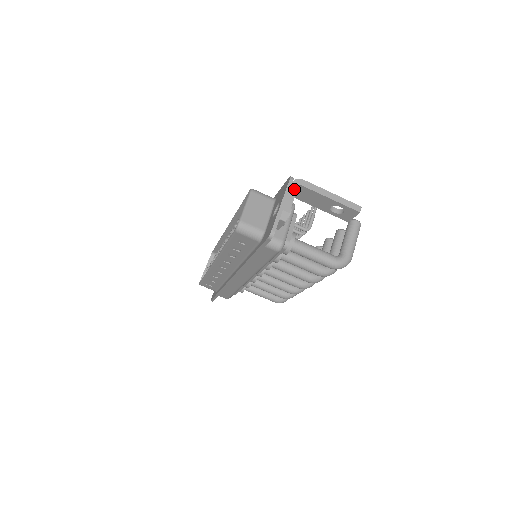
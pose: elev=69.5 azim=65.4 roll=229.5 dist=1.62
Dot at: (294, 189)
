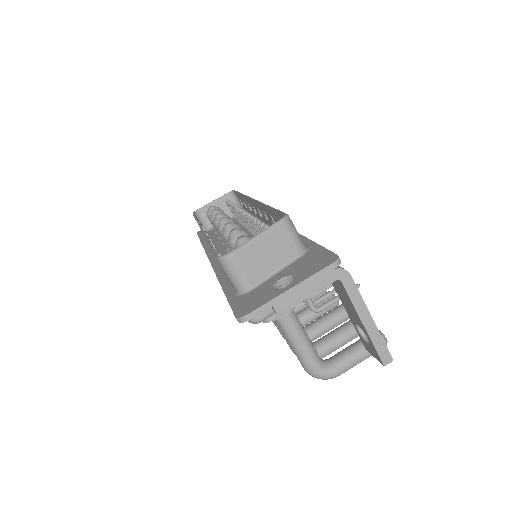
Dot at: (327, 280)
